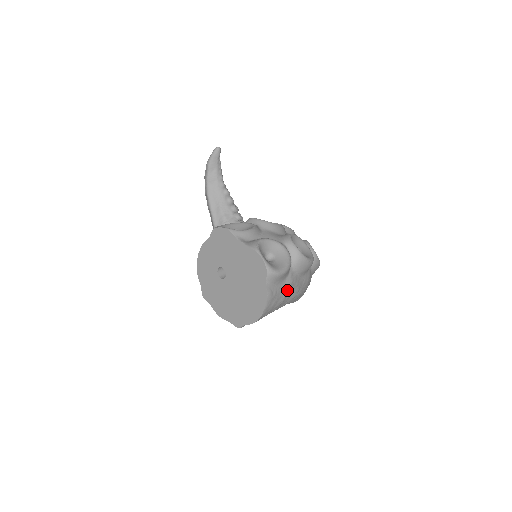
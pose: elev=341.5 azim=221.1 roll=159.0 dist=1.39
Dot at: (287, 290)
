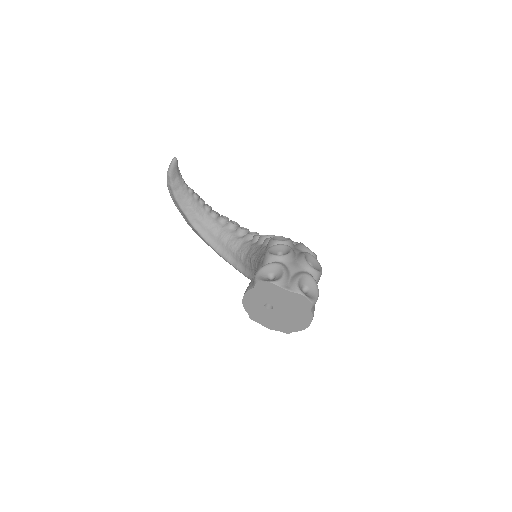
Dot at: occluded
